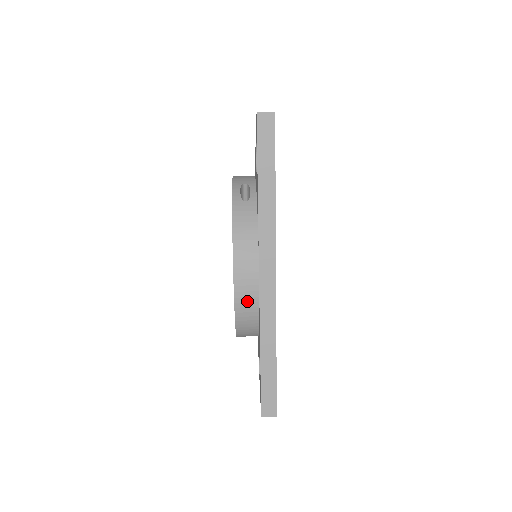
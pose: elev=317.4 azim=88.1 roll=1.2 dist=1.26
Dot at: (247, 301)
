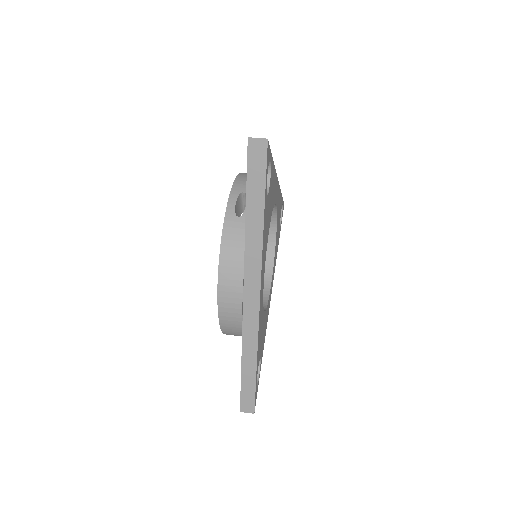
Dot at: (231, 316)
